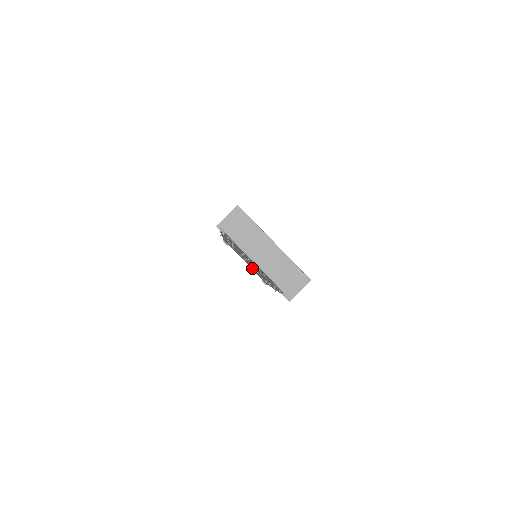
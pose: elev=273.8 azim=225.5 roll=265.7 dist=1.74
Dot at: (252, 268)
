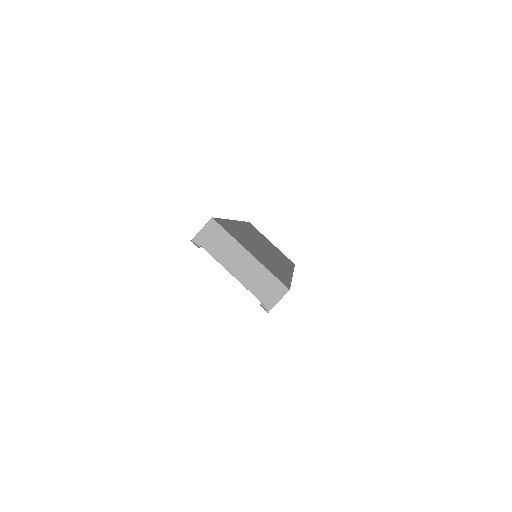
Dot at: occluded
